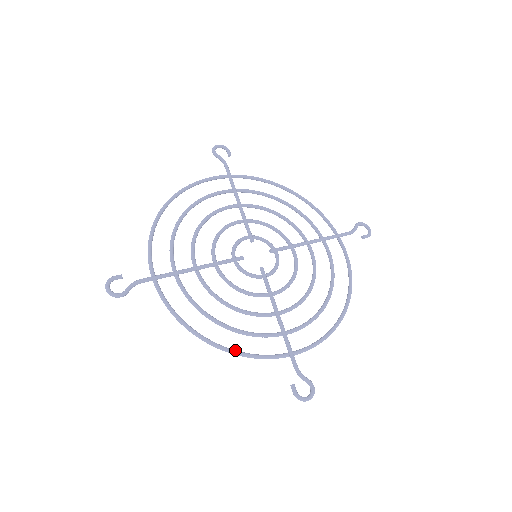
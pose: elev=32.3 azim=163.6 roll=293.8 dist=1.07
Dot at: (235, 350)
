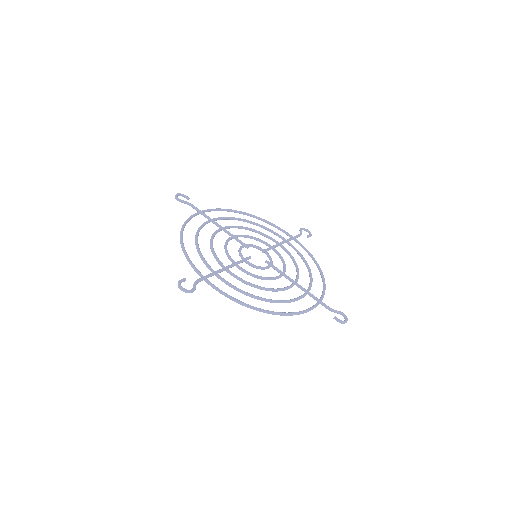
Dot at: occluded
